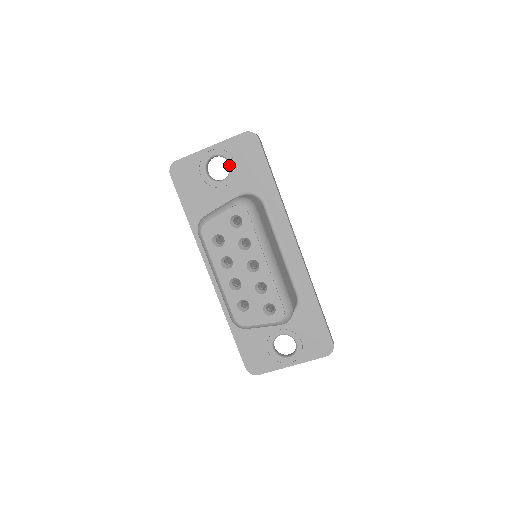
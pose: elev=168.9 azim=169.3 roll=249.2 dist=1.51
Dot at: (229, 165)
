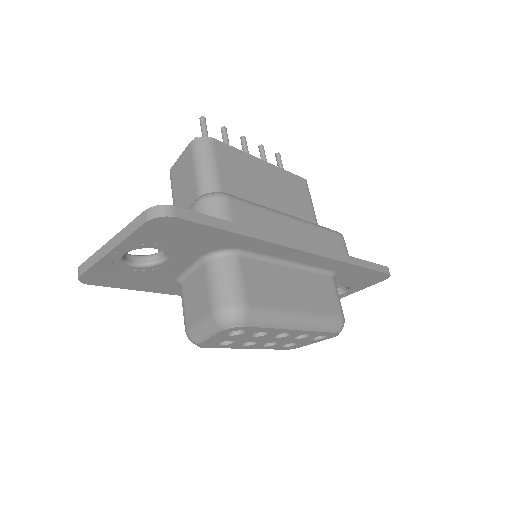
Dot at: occluded
